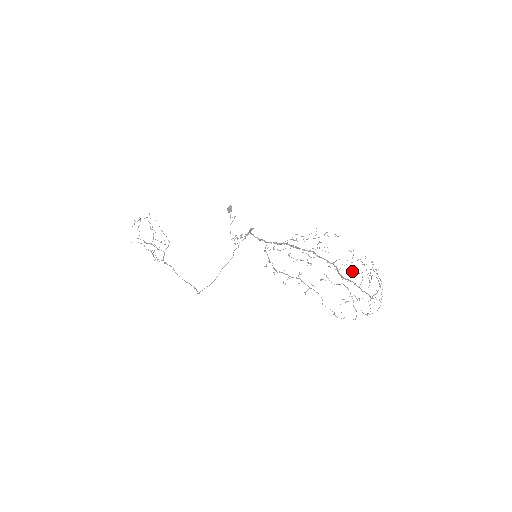
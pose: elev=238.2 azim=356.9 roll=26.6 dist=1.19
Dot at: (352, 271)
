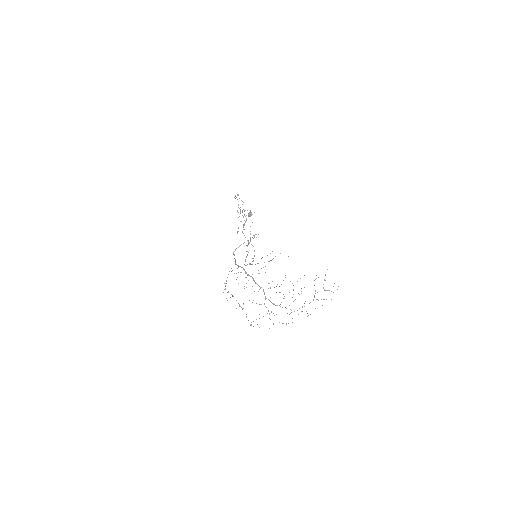
Dot at: occluded
